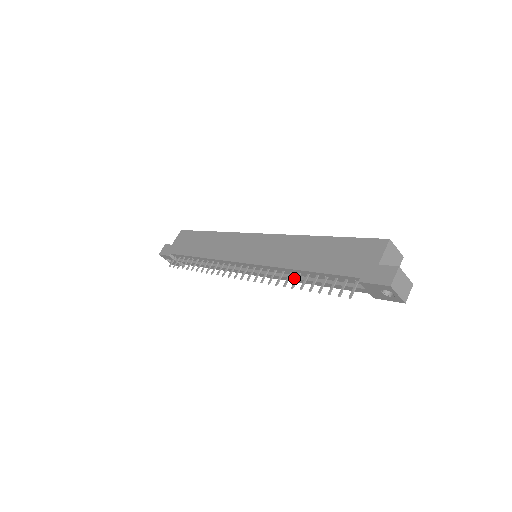
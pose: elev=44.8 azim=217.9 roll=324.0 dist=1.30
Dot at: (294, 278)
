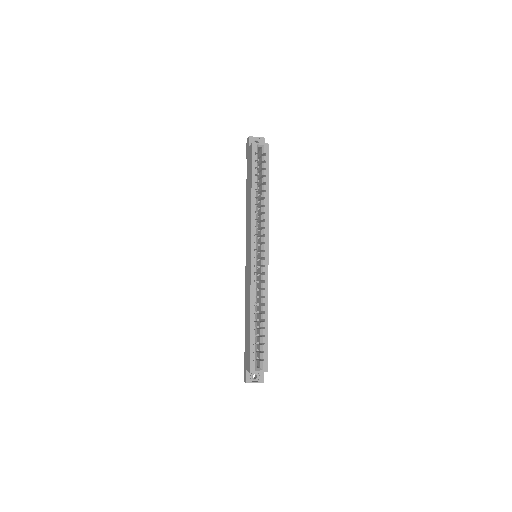
Dot at: occluded
